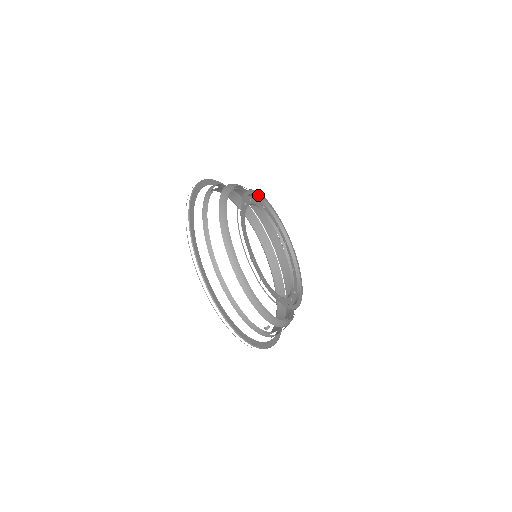
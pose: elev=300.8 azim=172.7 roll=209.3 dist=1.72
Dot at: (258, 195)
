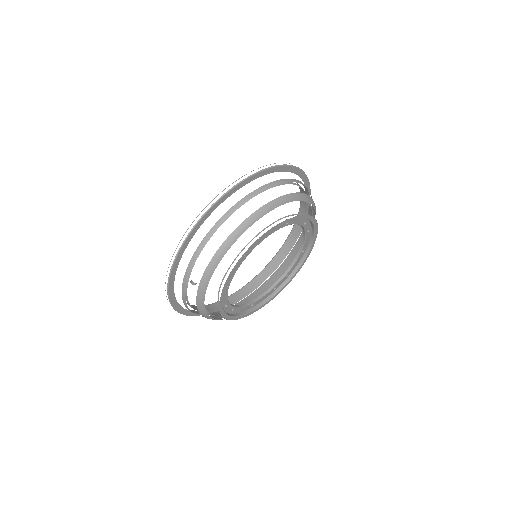
Dot at: (314, 239)
